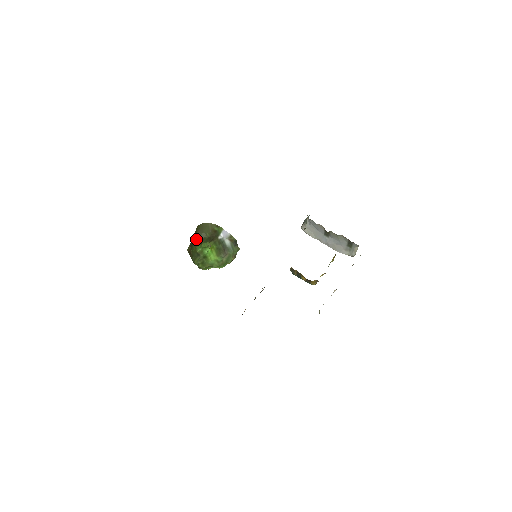
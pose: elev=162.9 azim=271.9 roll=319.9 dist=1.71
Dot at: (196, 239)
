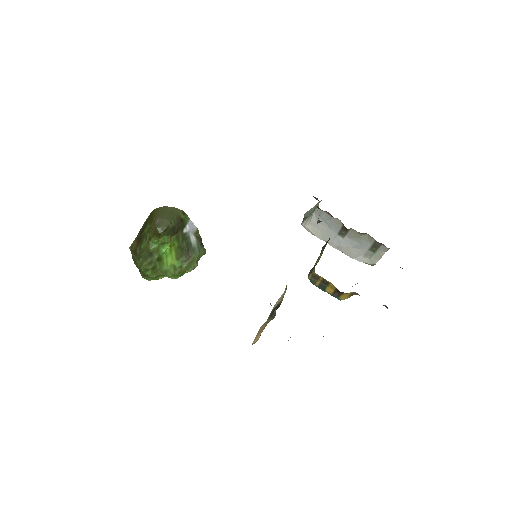
Dot at: (152, 229)
